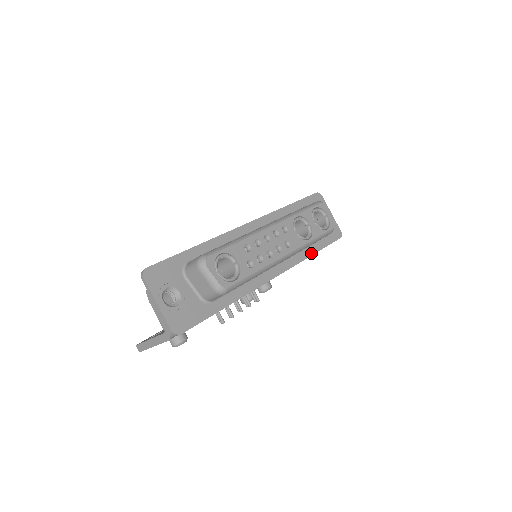
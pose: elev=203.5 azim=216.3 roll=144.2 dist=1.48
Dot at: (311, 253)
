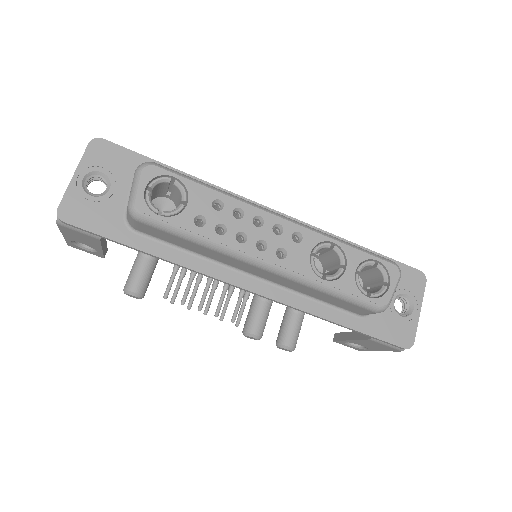
Dot at: (333, 318)
